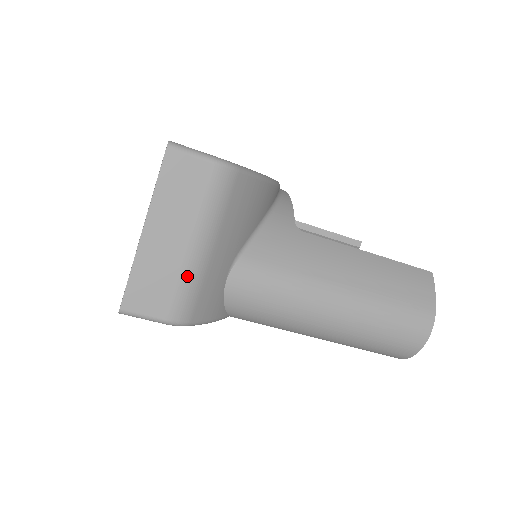
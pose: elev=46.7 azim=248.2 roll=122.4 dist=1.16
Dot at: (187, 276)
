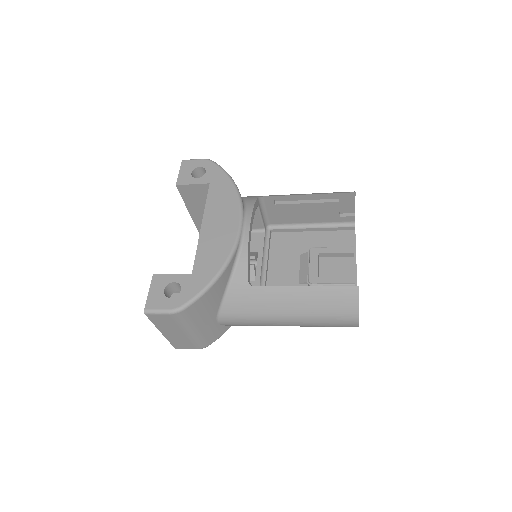
Dot at: (193, 339)
